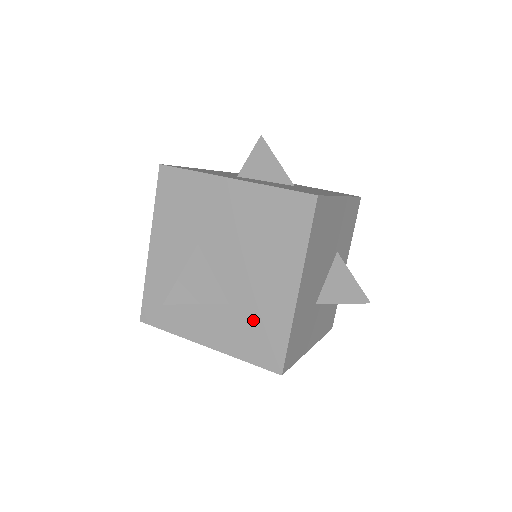
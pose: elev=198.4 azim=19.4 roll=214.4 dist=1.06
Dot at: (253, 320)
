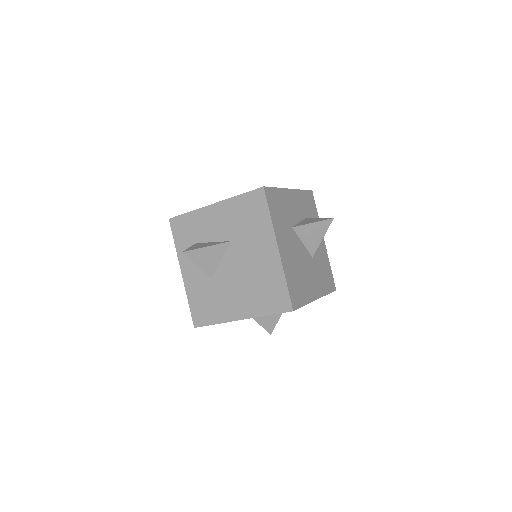
Dot at: (211, 298)
